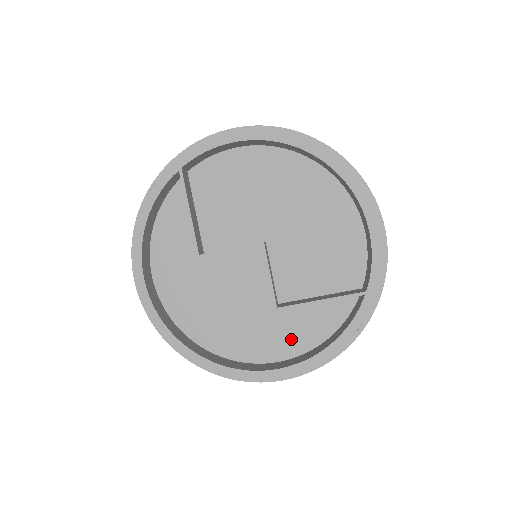
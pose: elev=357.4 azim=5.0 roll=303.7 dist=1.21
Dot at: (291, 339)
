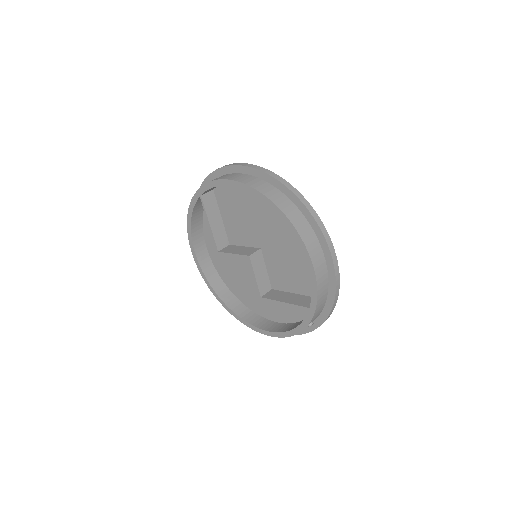
Dot at: (281, 312)
